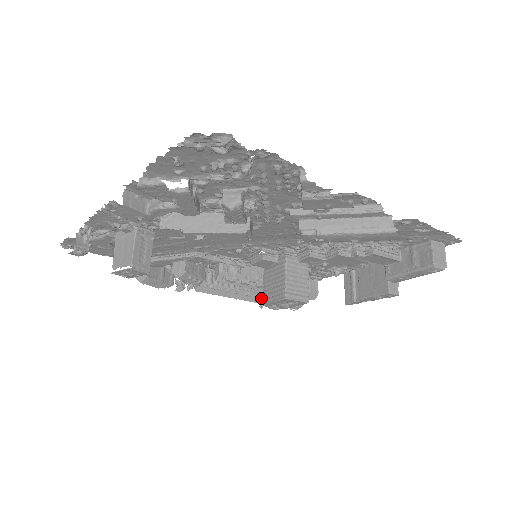
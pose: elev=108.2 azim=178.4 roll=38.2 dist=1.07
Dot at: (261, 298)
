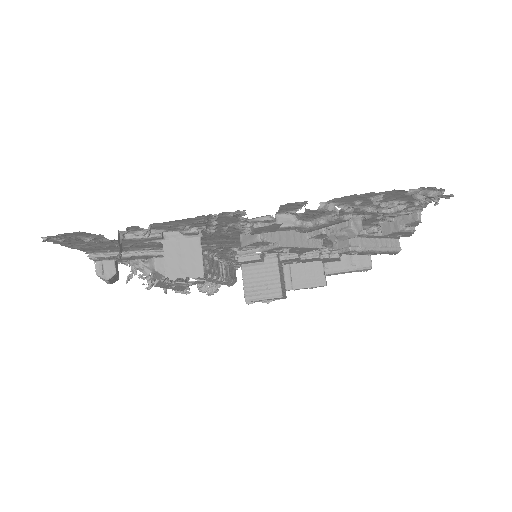
Dot at: occluded
